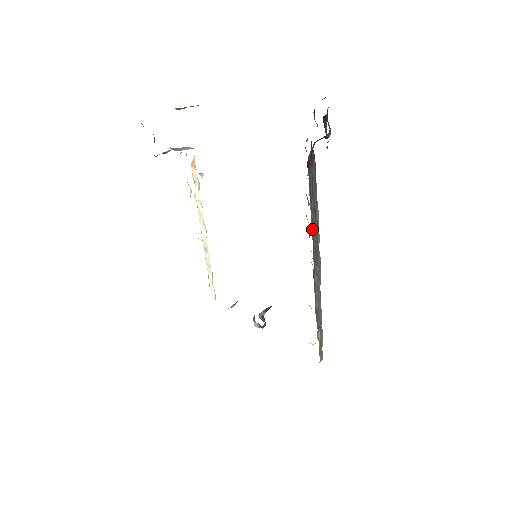
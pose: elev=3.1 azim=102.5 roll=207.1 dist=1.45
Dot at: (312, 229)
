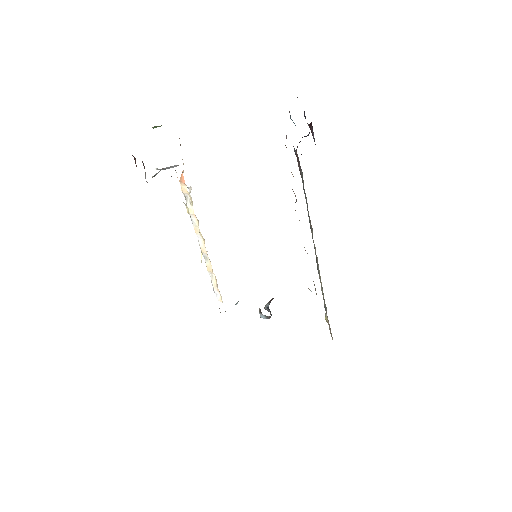
Dot at: occluded
